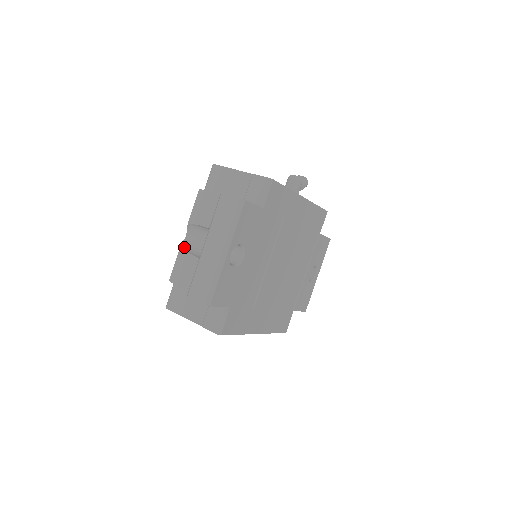
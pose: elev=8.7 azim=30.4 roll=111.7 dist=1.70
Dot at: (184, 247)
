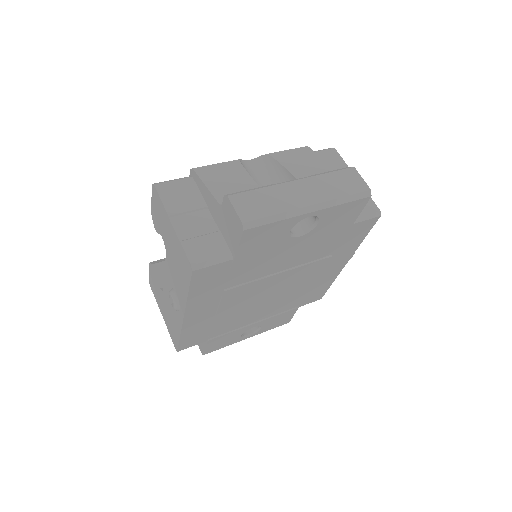
Dot at: (242, 164)
